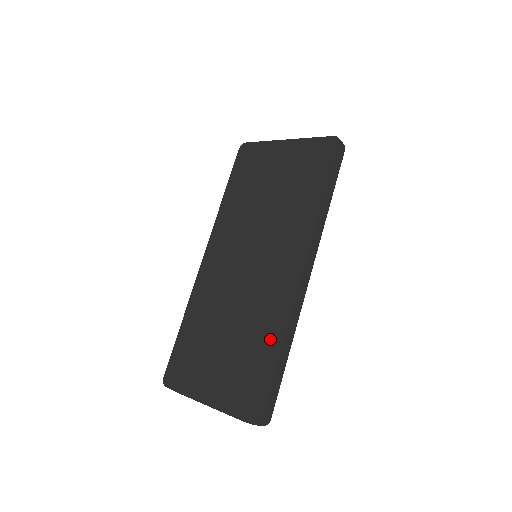
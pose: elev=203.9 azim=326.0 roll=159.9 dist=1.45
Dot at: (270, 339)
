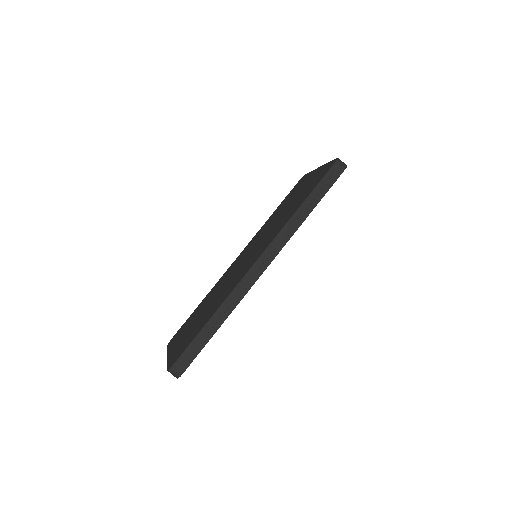
Dot at: (213, 311)
